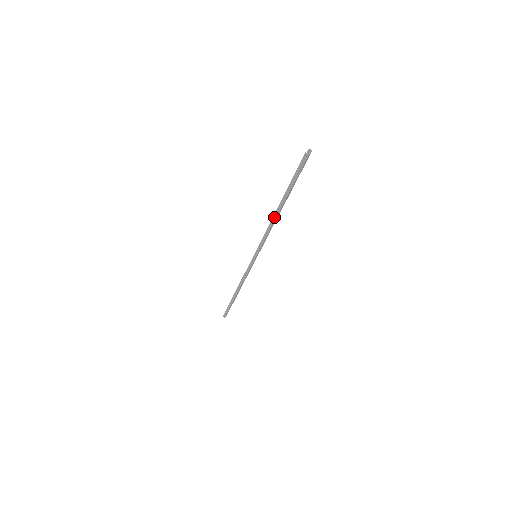
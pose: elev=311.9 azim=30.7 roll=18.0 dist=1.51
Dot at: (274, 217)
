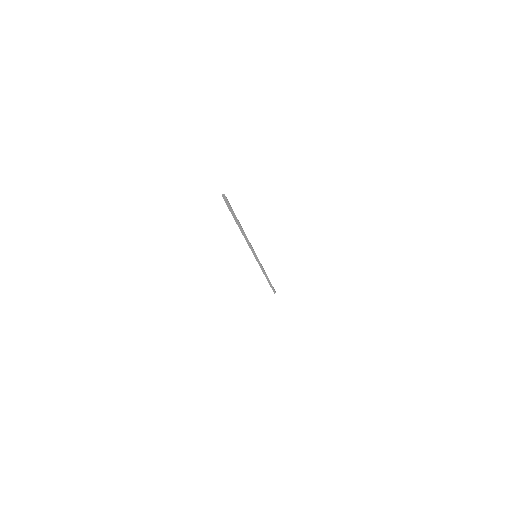
Dot at: (244, 235)
